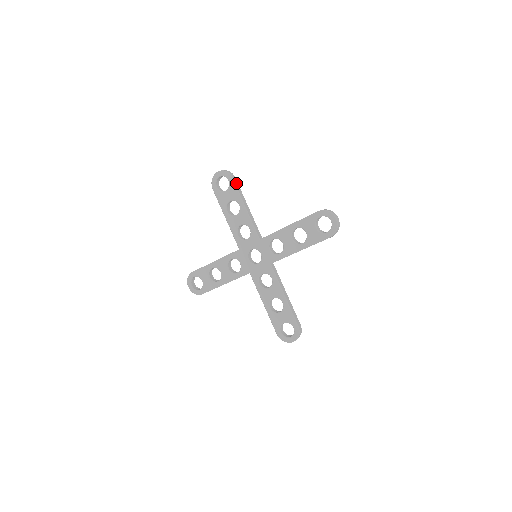
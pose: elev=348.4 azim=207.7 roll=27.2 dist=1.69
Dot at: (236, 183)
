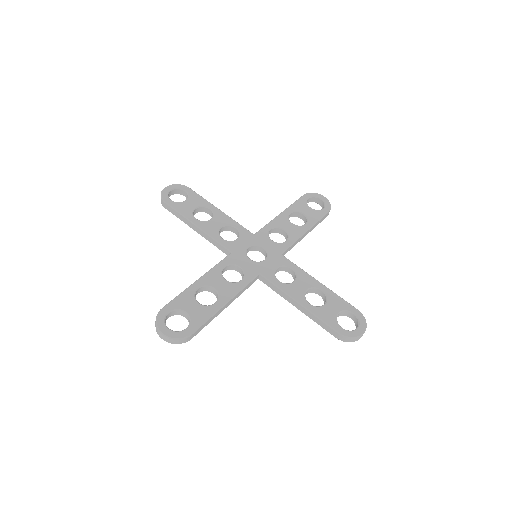
Dot at: (195, 194)
